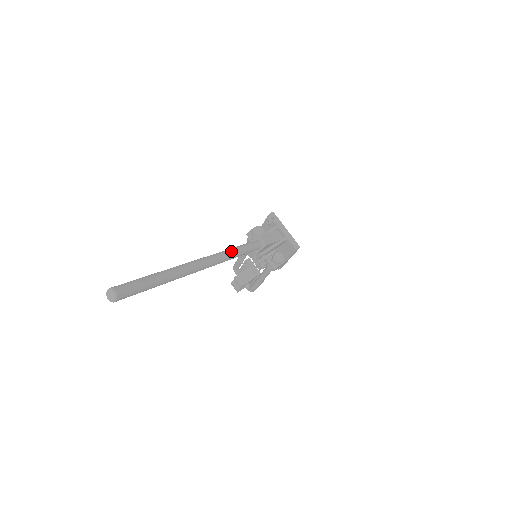
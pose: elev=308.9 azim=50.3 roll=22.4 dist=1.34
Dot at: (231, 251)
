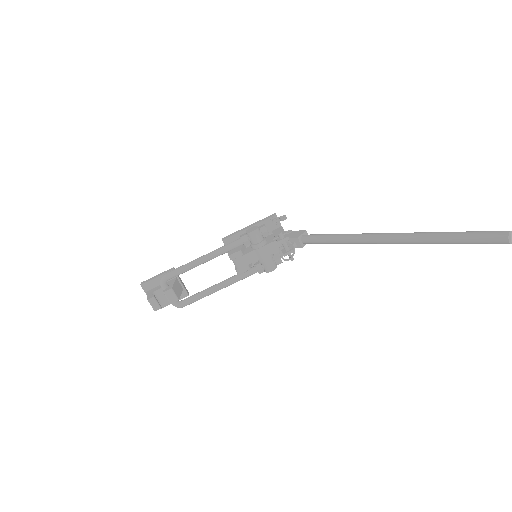
Dot at: occluded
